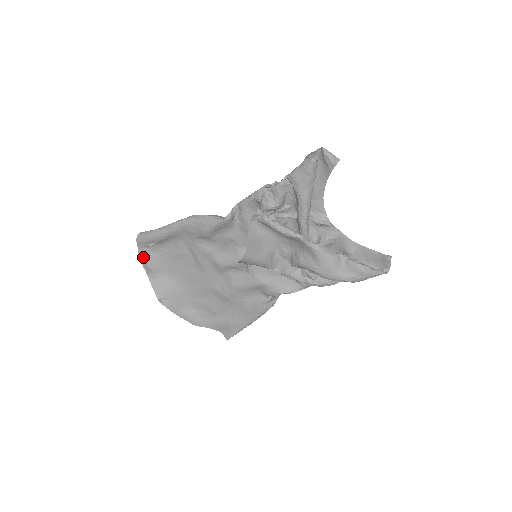
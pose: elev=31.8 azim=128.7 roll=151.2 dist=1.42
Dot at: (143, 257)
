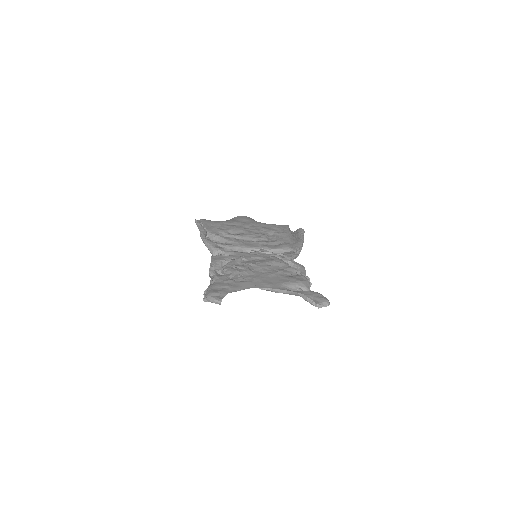
Dot at: occluded
